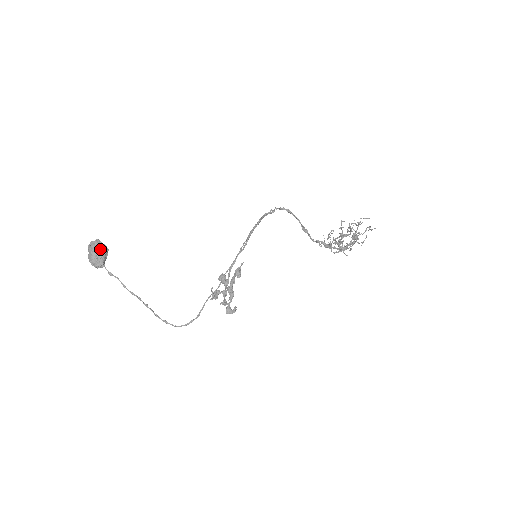
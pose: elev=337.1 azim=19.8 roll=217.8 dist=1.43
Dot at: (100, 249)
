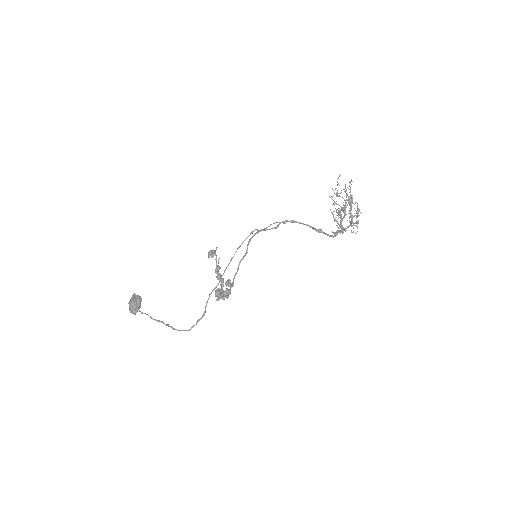
Dot at: (134, 298)
